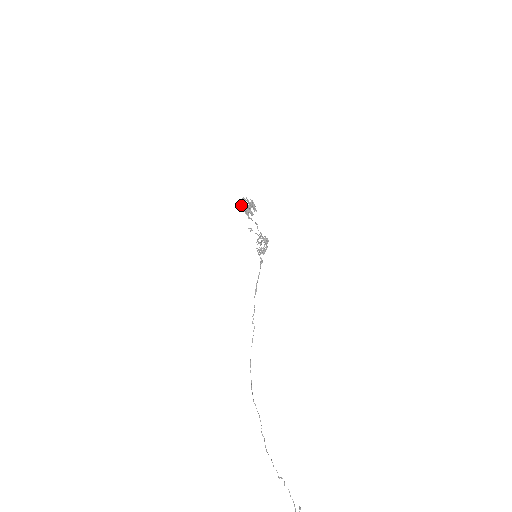
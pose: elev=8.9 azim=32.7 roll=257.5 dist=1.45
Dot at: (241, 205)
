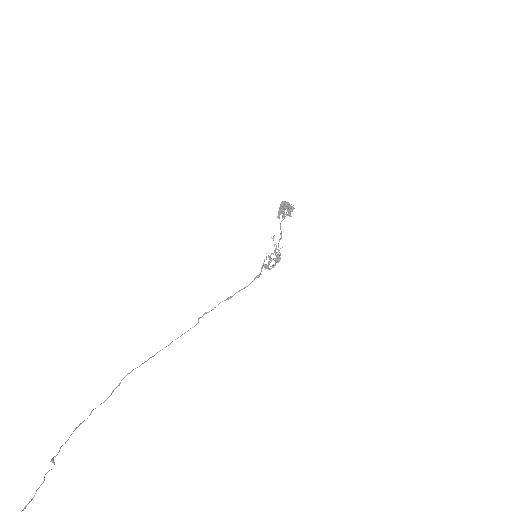
Dot at: (281, 204)
